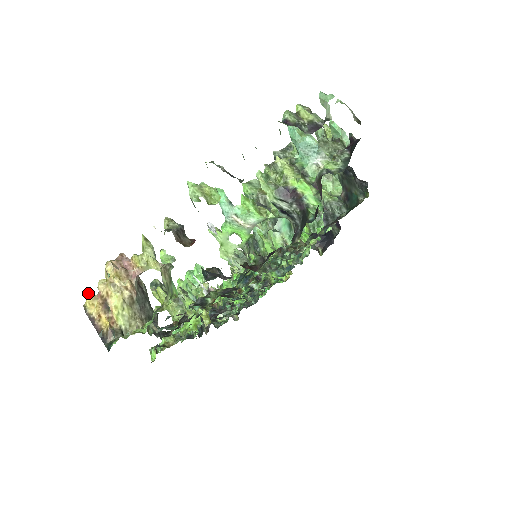
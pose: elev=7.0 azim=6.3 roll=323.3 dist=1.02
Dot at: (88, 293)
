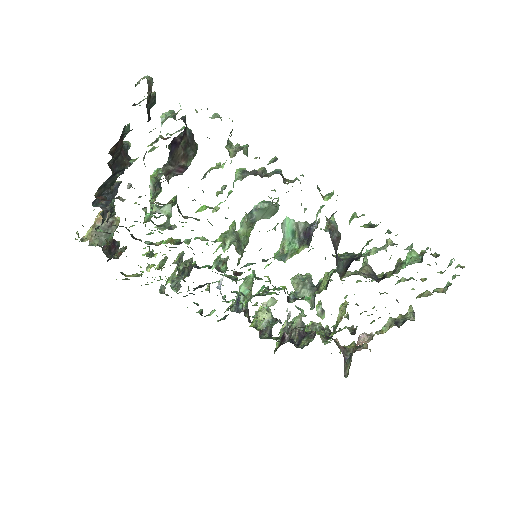
Dot at: occluded
